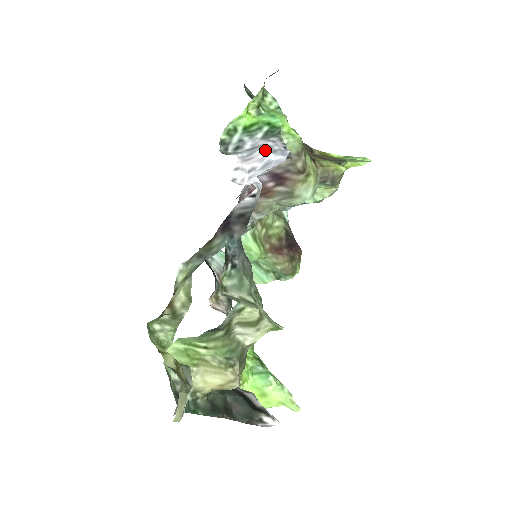
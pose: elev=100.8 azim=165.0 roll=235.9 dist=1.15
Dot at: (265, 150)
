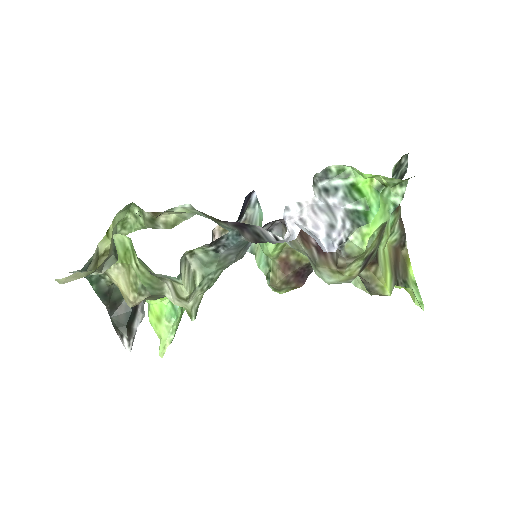
Dot at: (328, 224)
